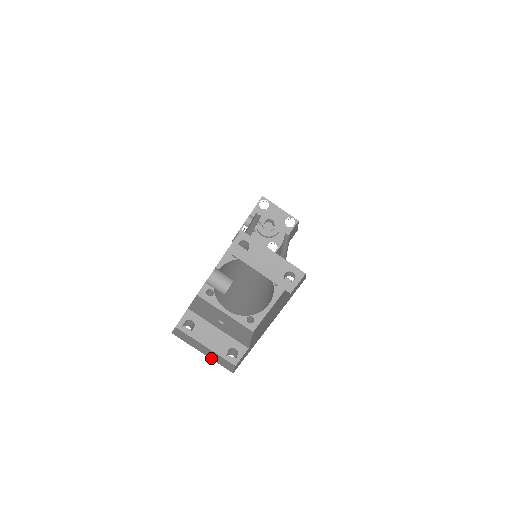
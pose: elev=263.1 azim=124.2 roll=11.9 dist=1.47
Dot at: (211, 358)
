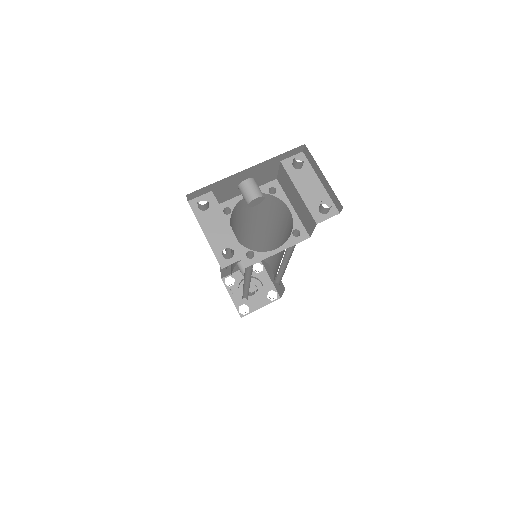
Dot at: occluded
